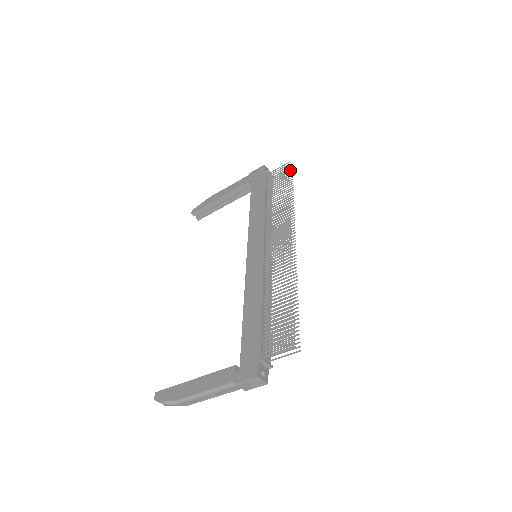
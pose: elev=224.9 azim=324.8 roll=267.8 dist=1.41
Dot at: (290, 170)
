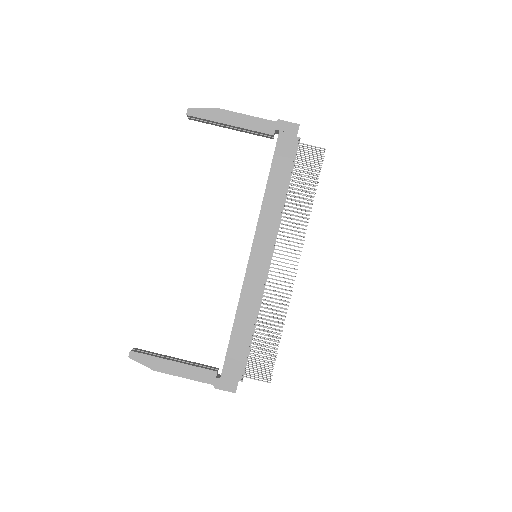
Dot at: (321, 154)
